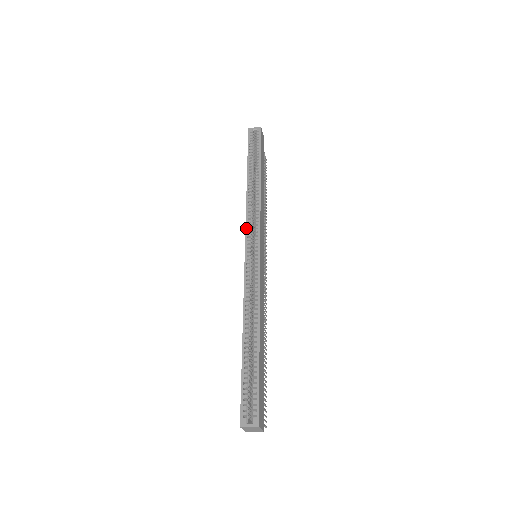
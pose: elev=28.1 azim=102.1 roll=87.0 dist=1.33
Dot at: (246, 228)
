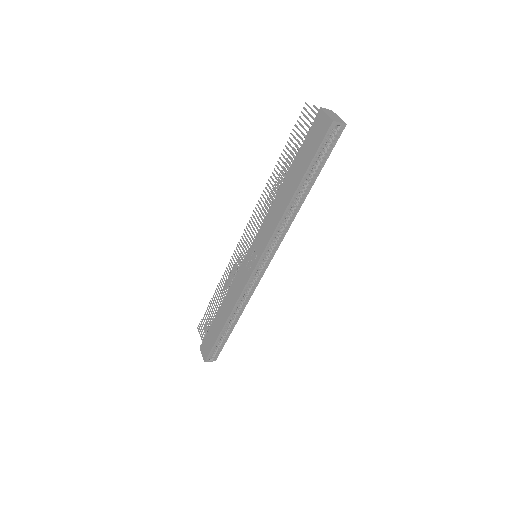
Dot at: (265, 250)
